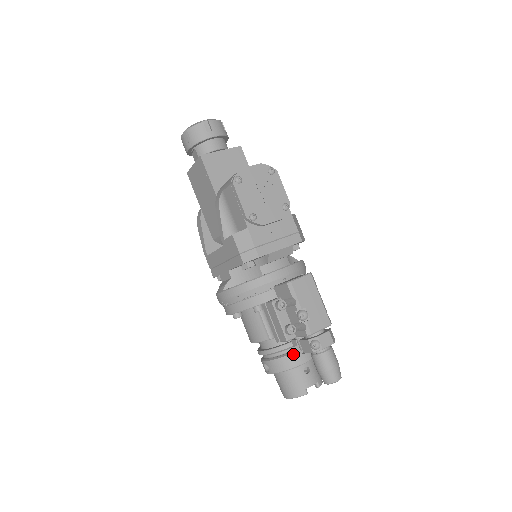
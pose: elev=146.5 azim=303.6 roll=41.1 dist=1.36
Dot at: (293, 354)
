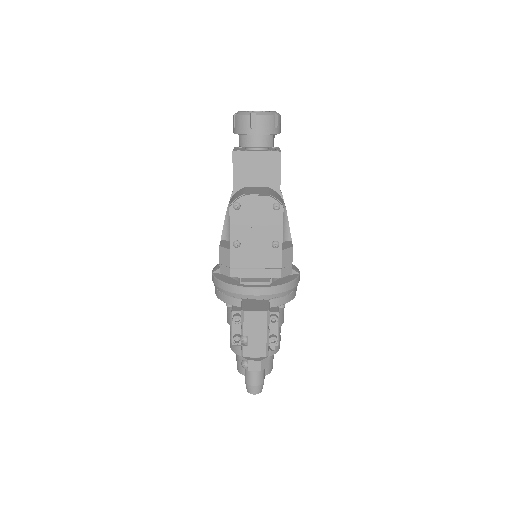
Dot at: occluded
